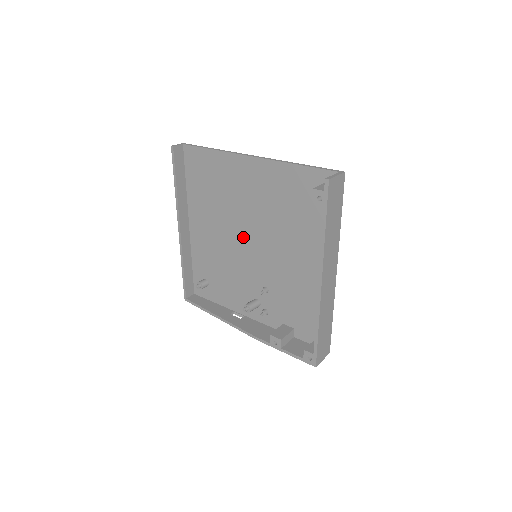
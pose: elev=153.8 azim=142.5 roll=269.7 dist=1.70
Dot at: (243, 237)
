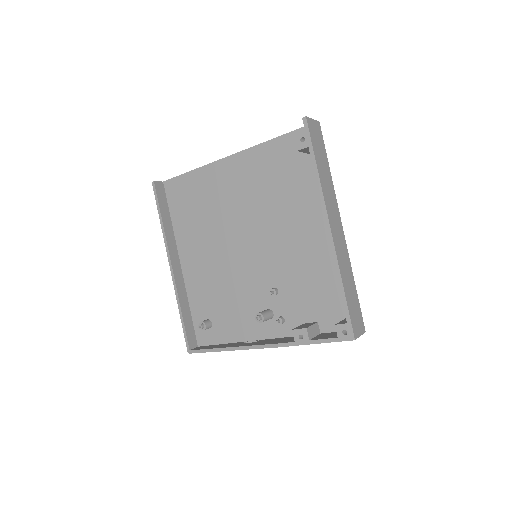
Dot at: (238, 244)
